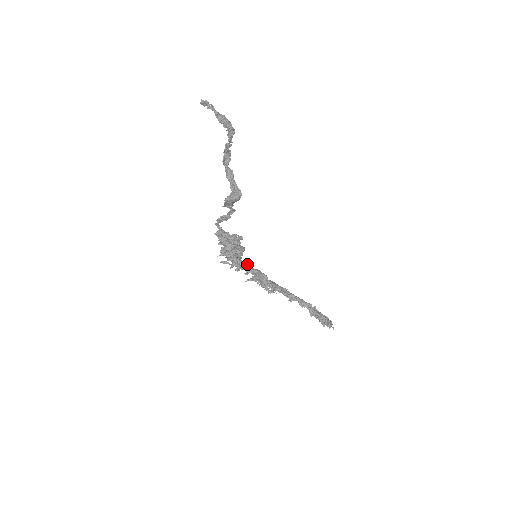
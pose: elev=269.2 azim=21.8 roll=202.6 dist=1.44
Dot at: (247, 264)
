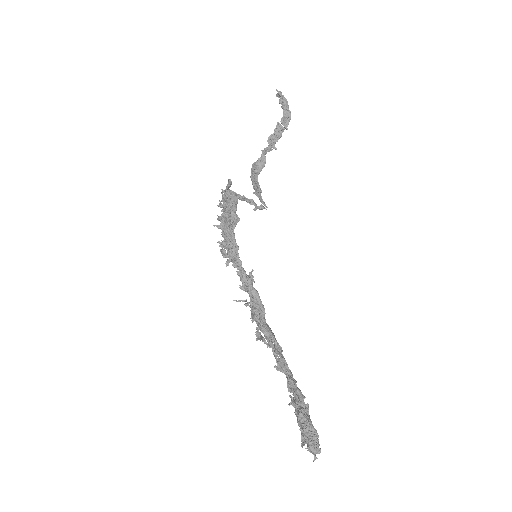
Dot at: (250, 279)
